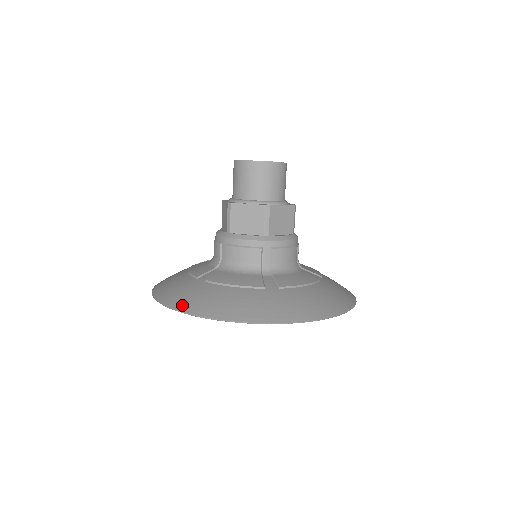
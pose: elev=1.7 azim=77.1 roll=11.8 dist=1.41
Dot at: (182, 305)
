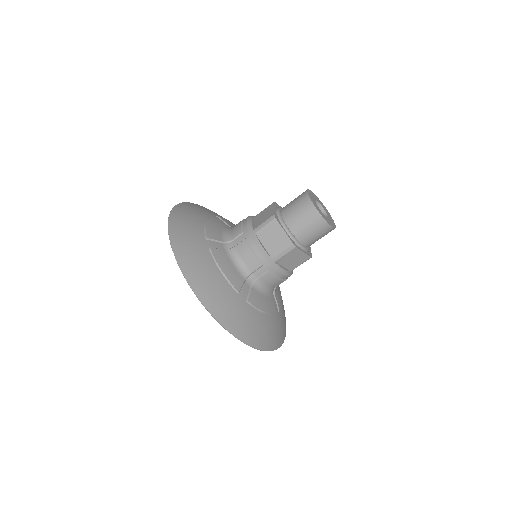
Dot at: (238, 331)
